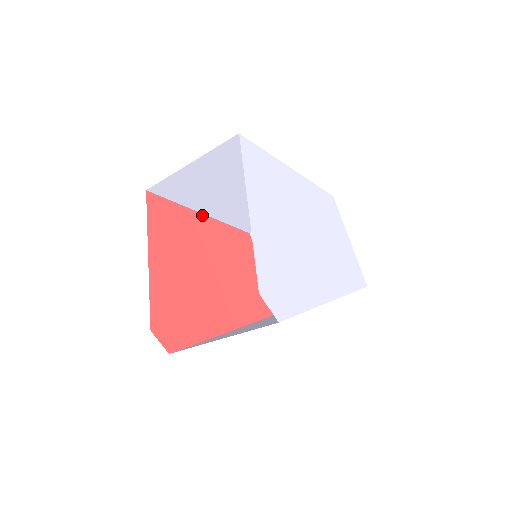
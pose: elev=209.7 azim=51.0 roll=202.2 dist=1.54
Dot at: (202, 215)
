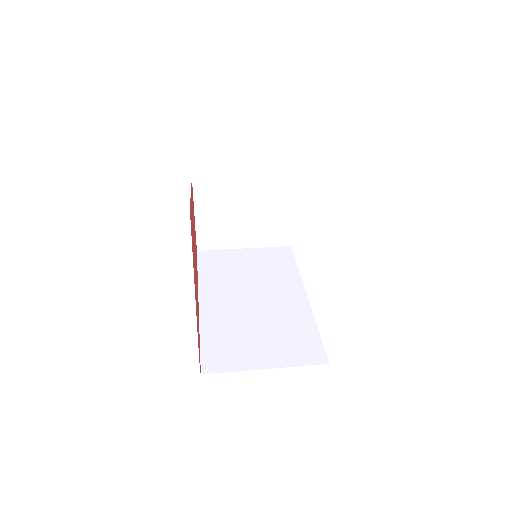
Dot at: occluded
